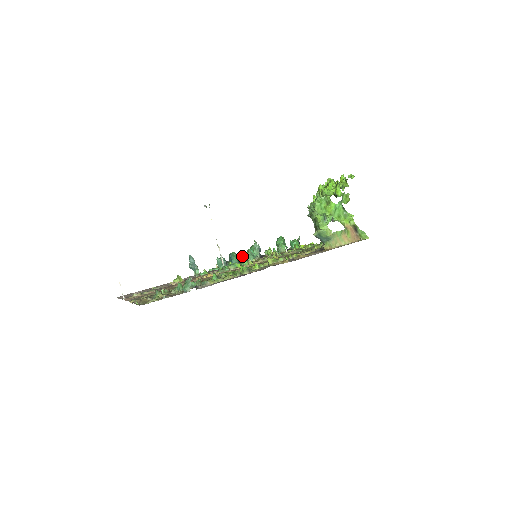
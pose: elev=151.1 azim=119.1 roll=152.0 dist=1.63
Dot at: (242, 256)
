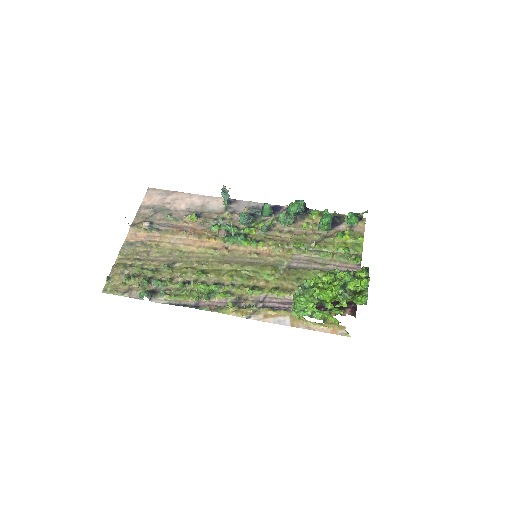
Dot at: (263, 226)
